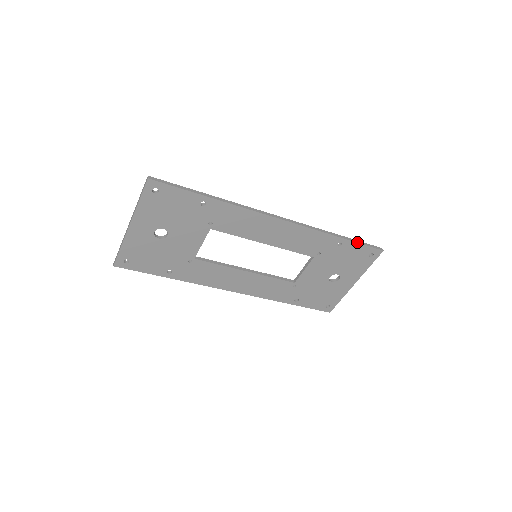
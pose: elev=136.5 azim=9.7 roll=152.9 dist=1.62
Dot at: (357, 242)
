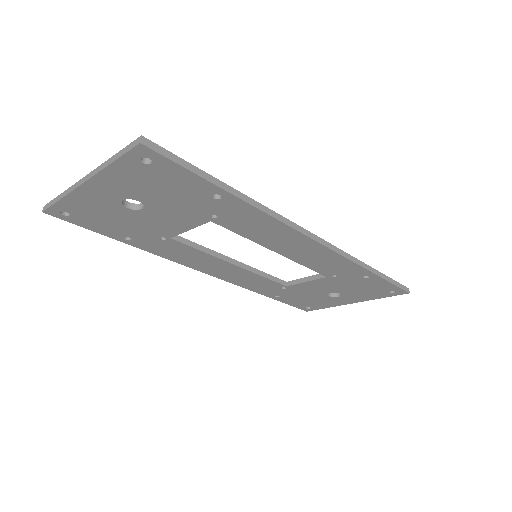
Dot at: (388, 280)
